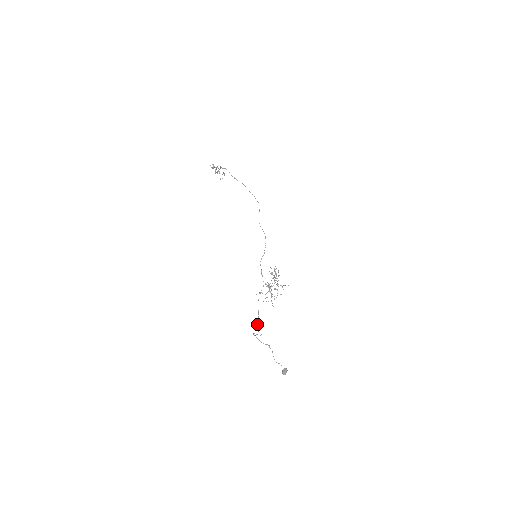
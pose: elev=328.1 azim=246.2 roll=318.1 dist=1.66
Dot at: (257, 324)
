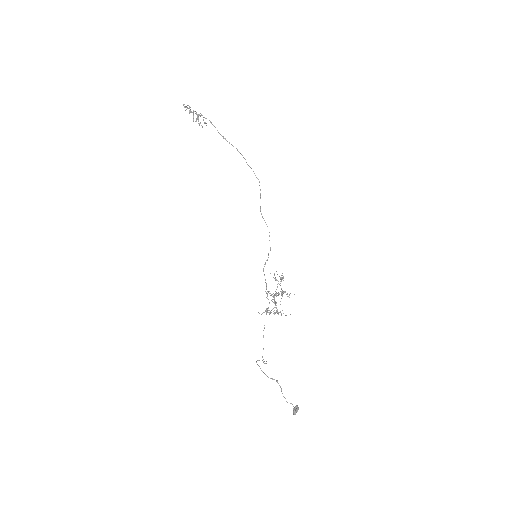
Dot at: occluded
